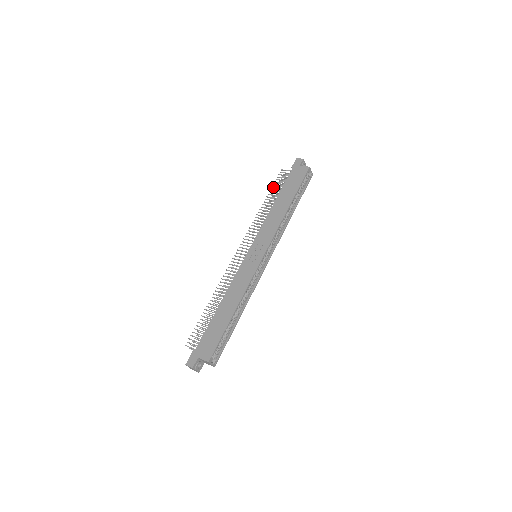
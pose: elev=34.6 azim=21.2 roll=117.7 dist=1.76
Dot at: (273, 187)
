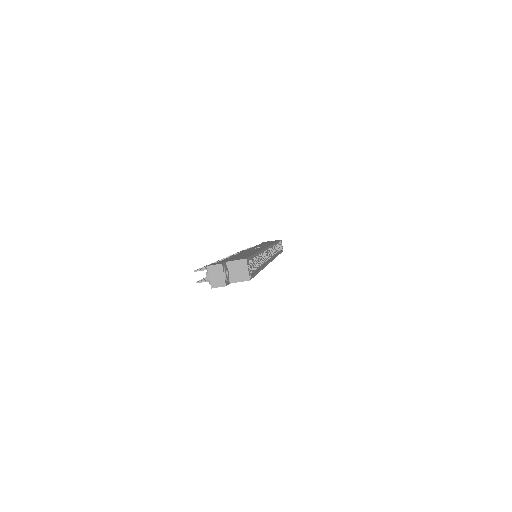
Dot at: (248, 248)
